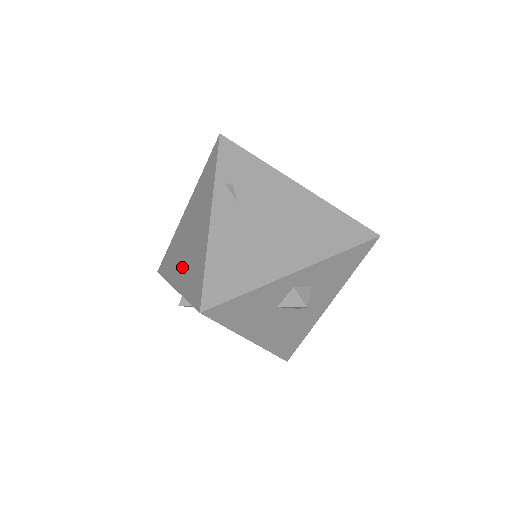
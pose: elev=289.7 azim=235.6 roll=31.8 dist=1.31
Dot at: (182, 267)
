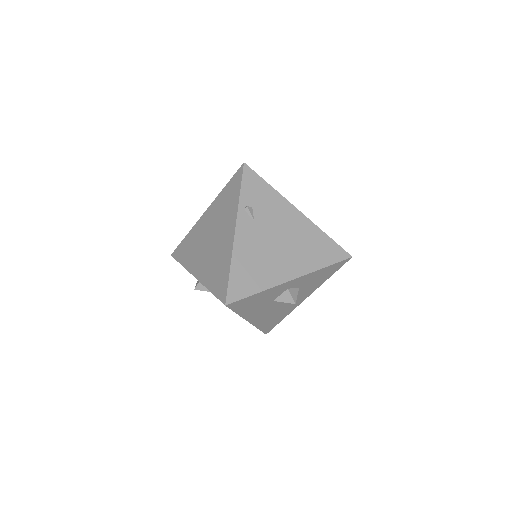
Dot at: (203, 262)
